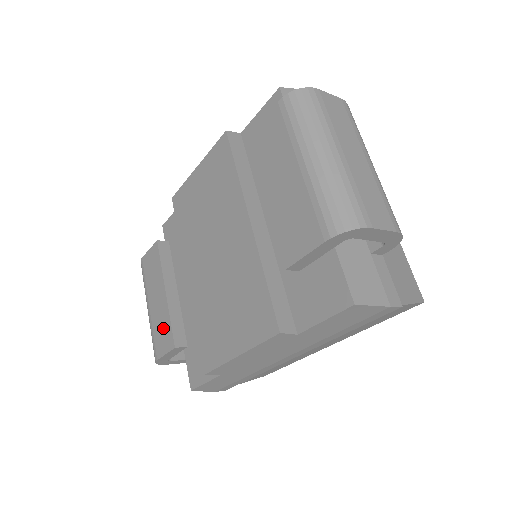
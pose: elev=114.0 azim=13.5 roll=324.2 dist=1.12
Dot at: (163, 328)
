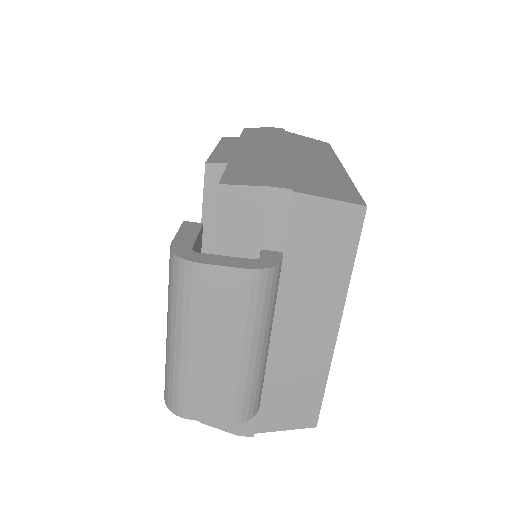
Dot at: occluded
